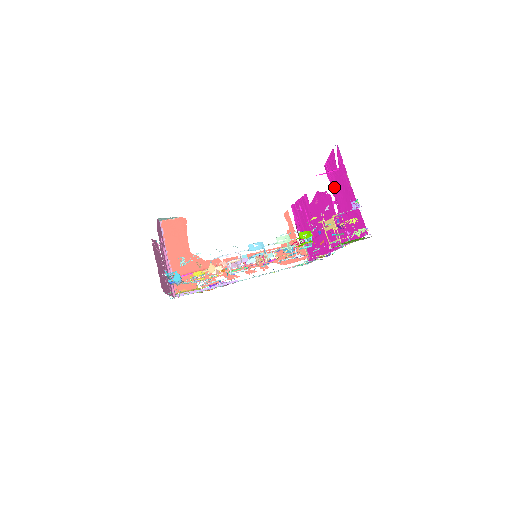
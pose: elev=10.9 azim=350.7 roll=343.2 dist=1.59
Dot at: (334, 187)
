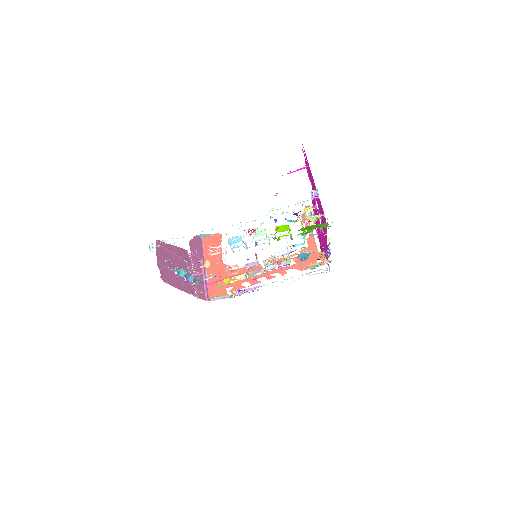
Dot at: (311, 184)
